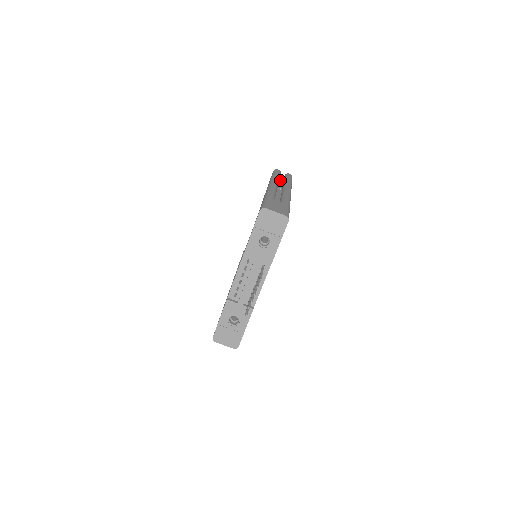
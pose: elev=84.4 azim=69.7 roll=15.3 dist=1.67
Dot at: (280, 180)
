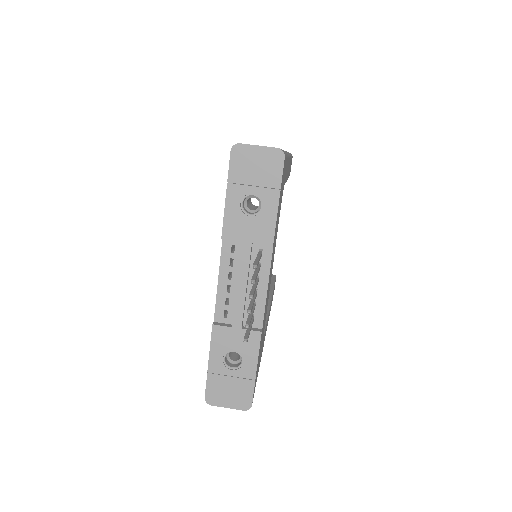
Dot at: occluded
